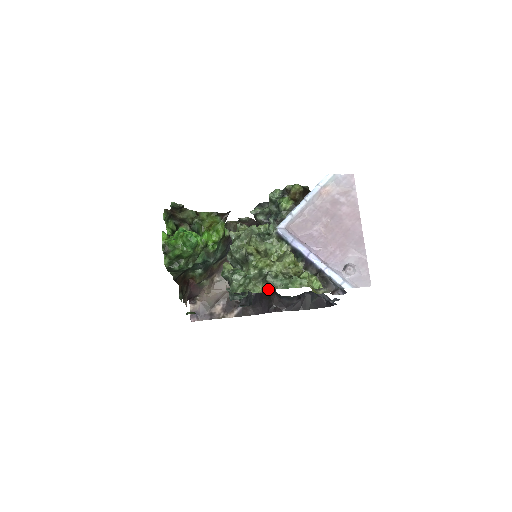
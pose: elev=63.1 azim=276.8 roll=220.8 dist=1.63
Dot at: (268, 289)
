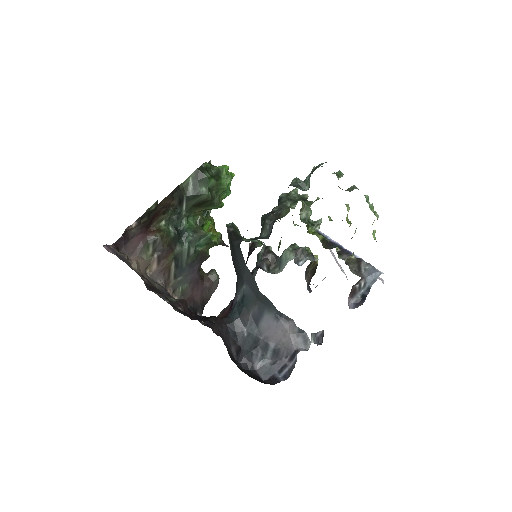
Dot at: (354, 187)
